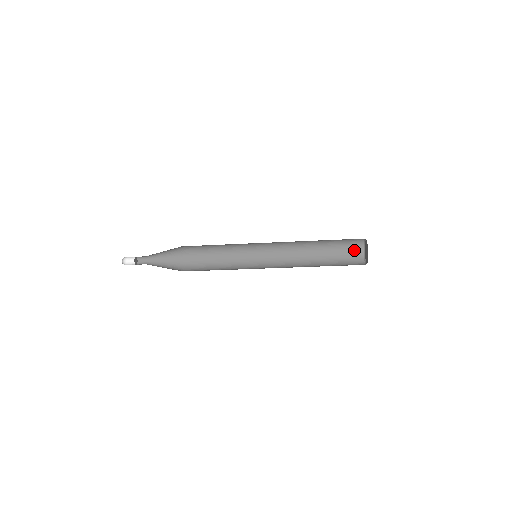
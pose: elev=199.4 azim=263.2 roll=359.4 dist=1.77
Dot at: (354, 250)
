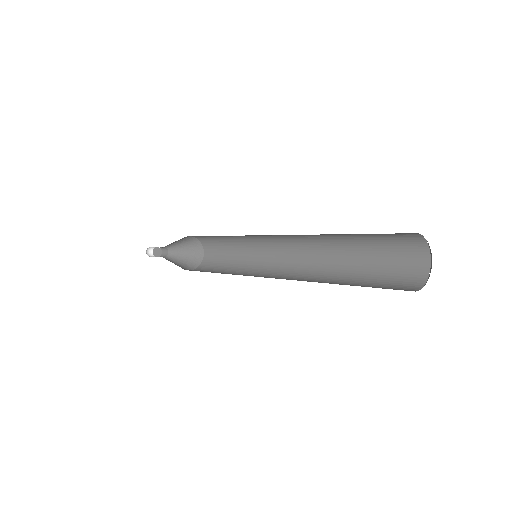
Dot at: (399, 234)
